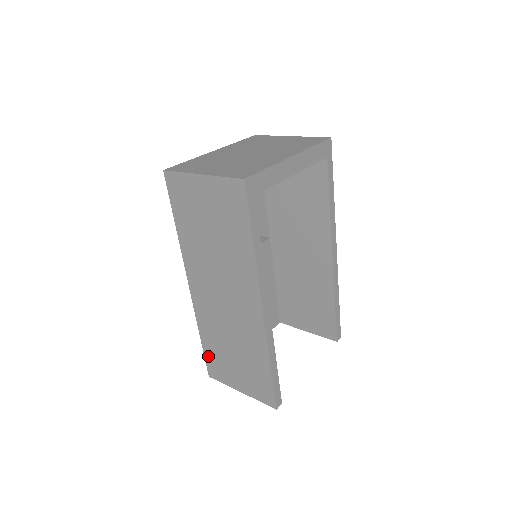
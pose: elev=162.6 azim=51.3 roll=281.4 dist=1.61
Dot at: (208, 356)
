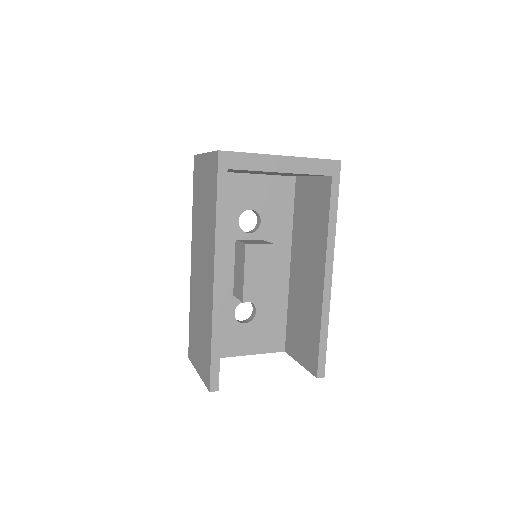
Dot at: (190, 334)
